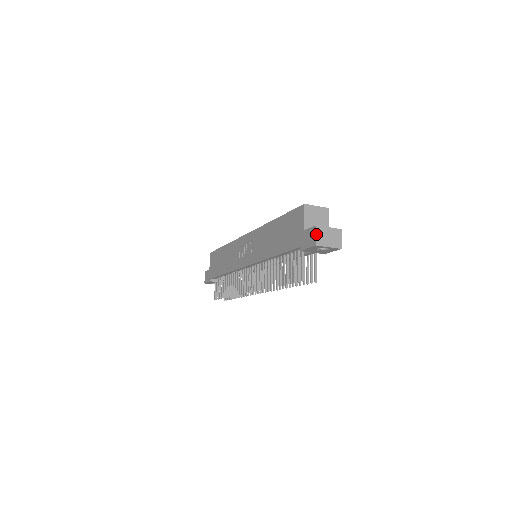
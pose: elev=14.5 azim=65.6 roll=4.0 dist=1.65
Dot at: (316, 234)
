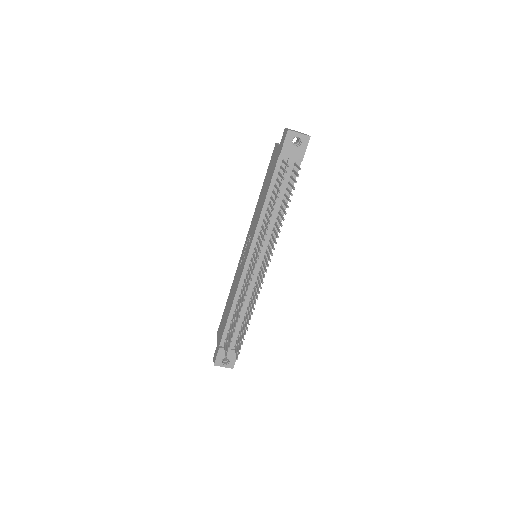
Dot at: (286, 128)
